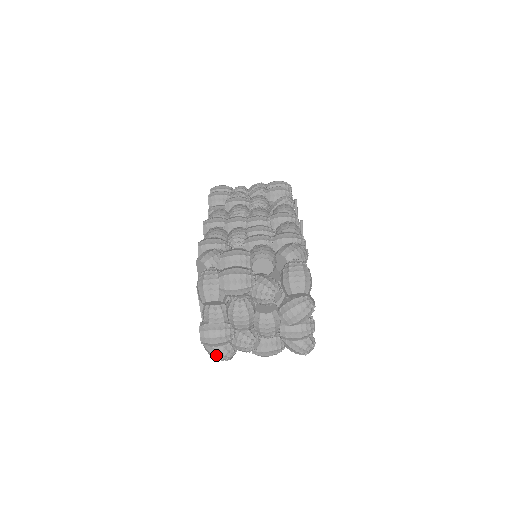
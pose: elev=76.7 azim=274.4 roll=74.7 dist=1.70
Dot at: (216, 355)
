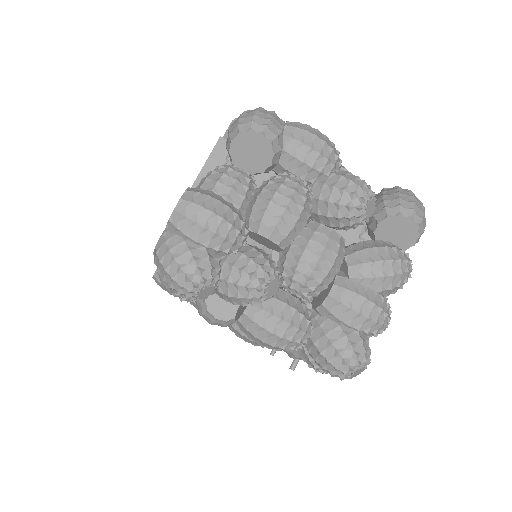
Dot at: (180, 261)
